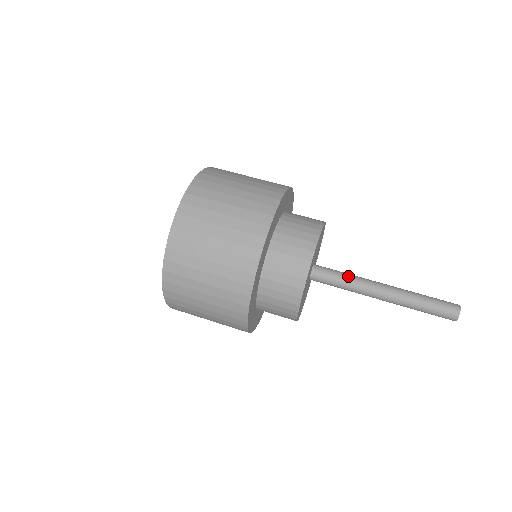
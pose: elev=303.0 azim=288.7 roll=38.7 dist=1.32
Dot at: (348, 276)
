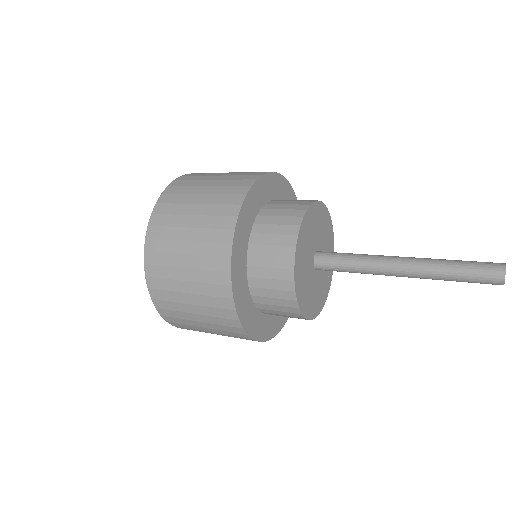
Dot at: (358, 254)
